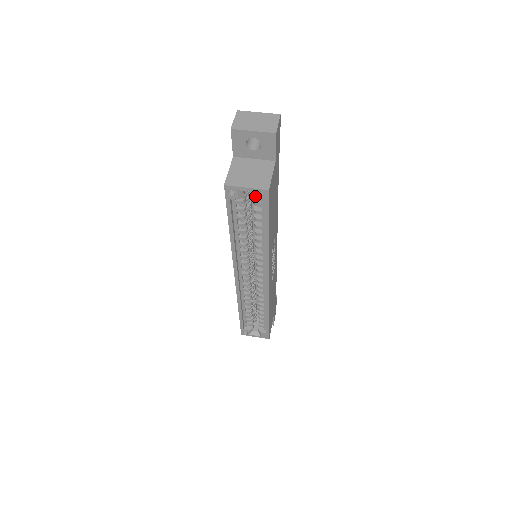
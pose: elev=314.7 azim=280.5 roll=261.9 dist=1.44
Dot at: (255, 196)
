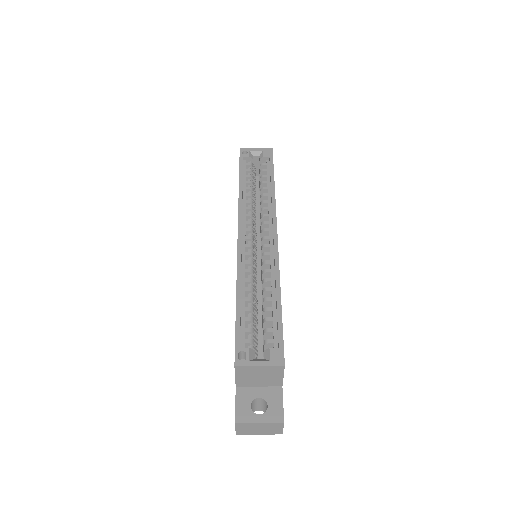
Dot at: (262, 154)
